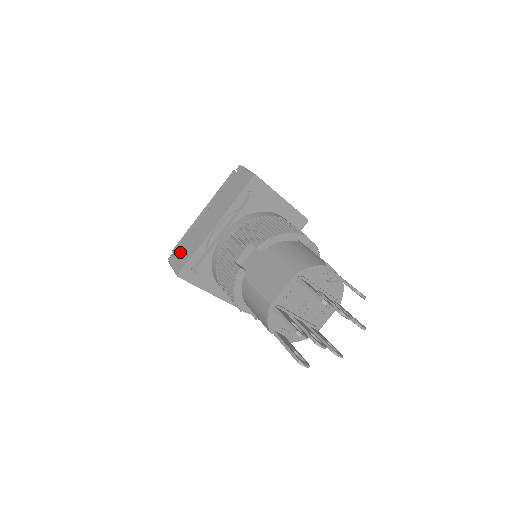
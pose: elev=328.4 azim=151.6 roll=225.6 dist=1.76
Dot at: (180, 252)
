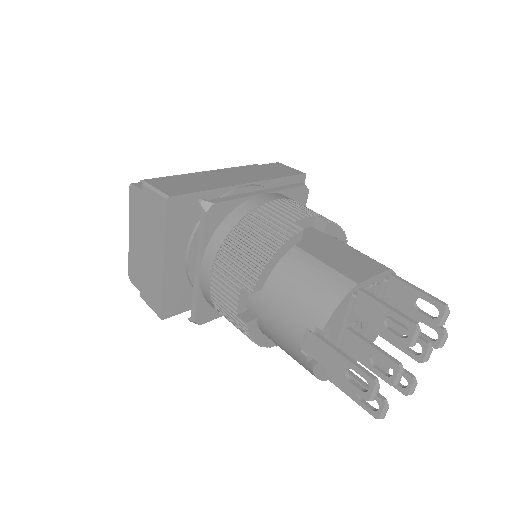
Dot at: (173, 181)
